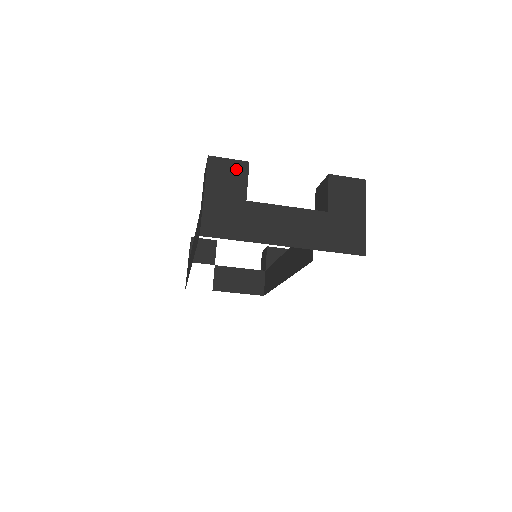
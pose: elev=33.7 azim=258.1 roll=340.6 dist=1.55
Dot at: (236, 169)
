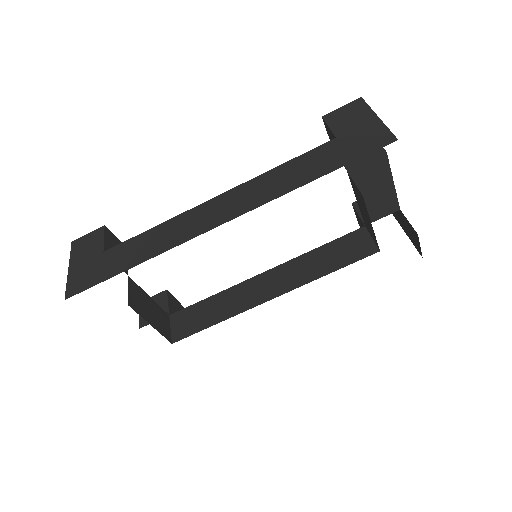
Dot at: occluded
